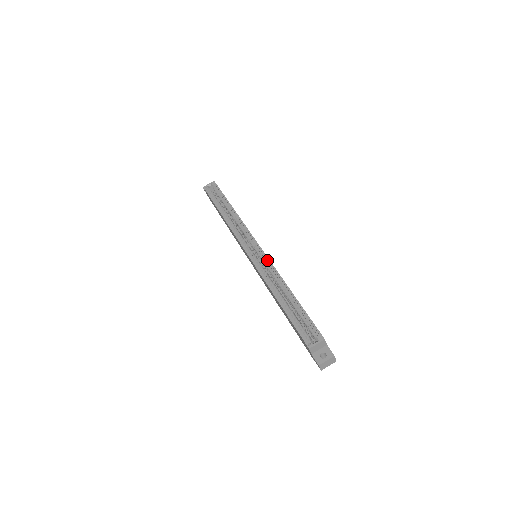
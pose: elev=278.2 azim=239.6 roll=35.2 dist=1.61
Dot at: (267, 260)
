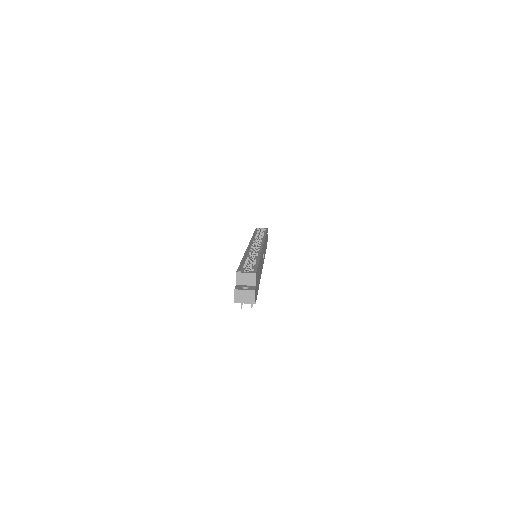
Dot at: occluded
